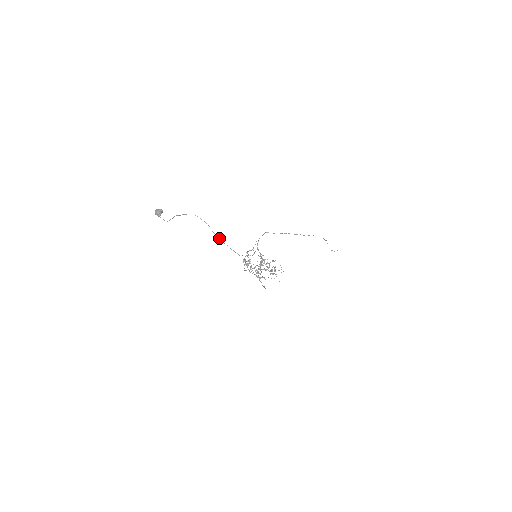
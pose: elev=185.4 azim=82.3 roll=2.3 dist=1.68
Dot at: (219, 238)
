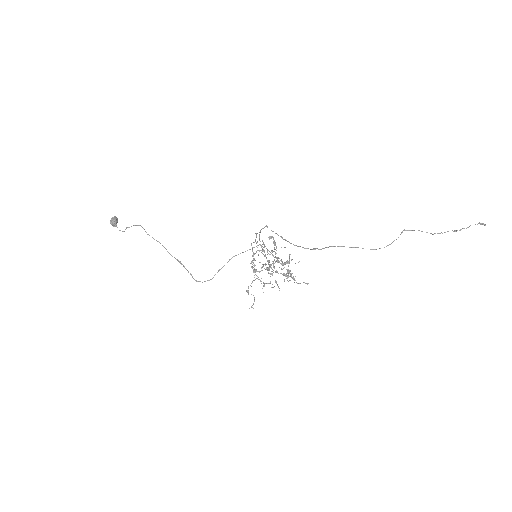
Dot at: (172, 256)
